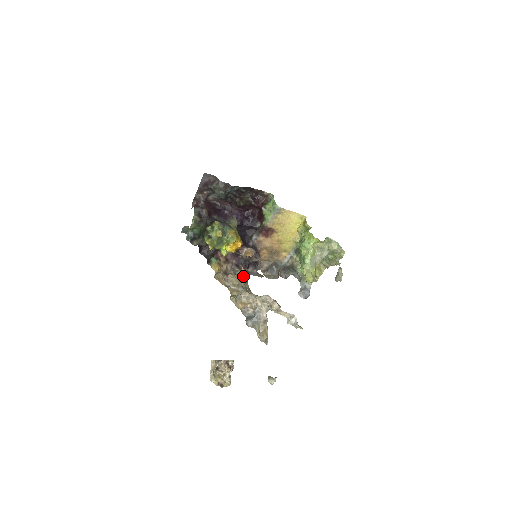
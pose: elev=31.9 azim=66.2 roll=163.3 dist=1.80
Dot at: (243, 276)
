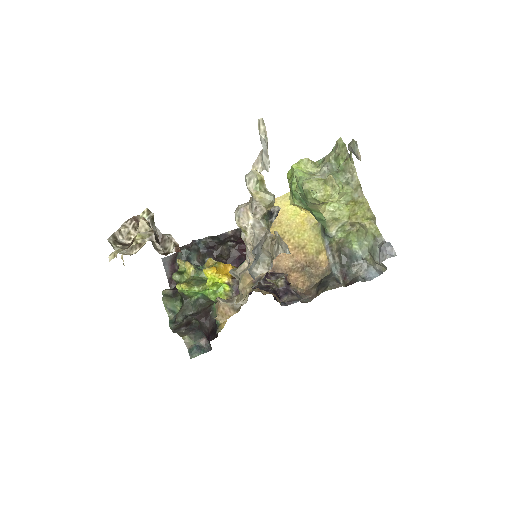
Dot at: (259, 291)
